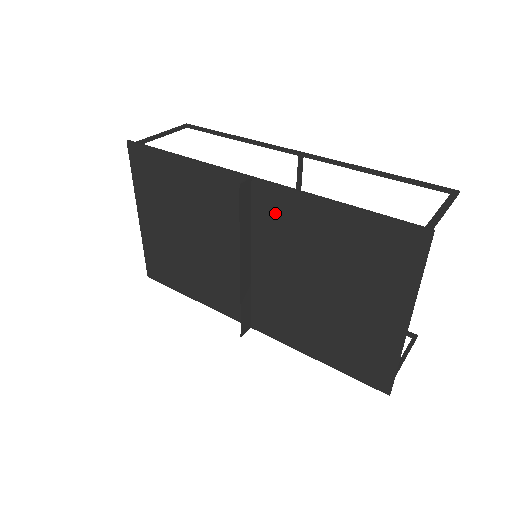
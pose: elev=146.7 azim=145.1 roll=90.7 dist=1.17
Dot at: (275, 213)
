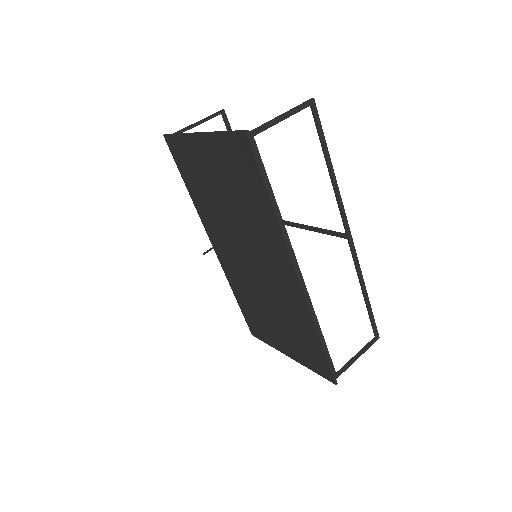
Dot at: (289, 291)
